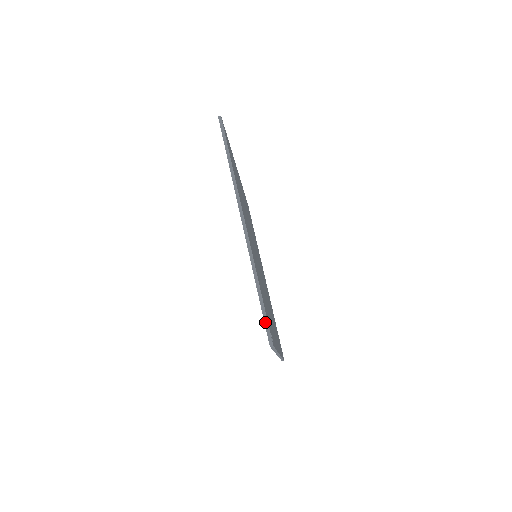
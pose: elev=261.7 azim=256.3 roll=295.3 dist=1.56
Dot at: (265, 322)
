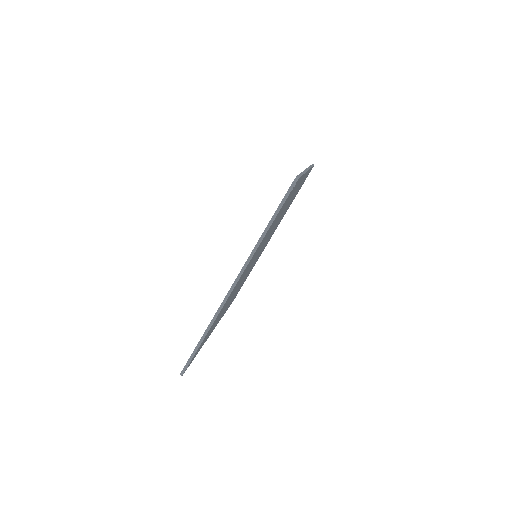
Dot at: (299, 175)
